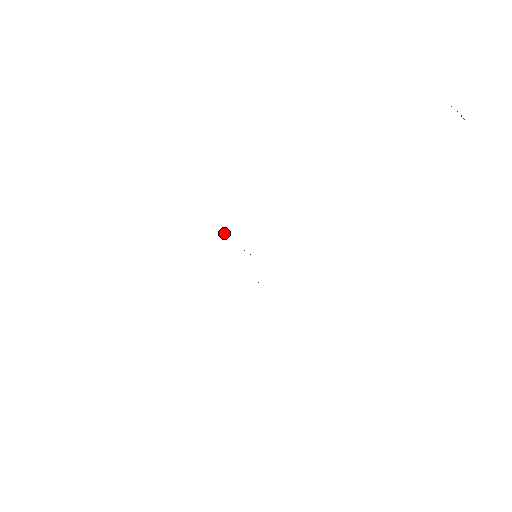
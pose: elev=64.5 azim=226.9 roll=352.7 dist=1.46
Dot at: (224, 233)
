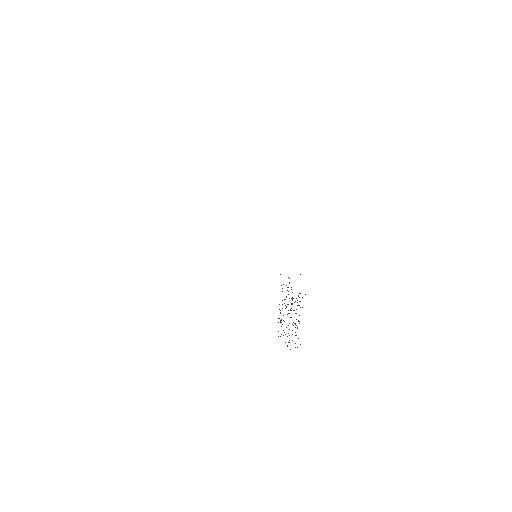
Dot at: occluded
